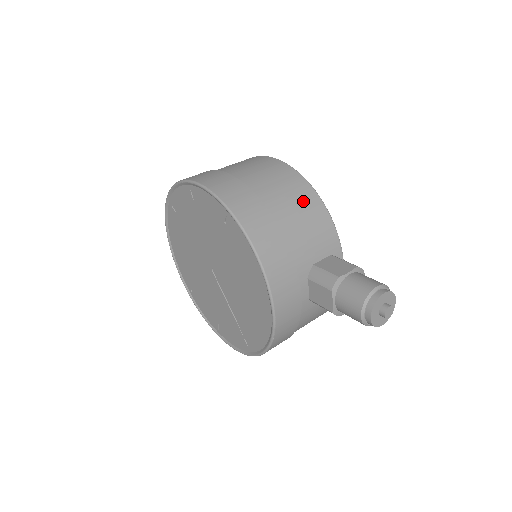
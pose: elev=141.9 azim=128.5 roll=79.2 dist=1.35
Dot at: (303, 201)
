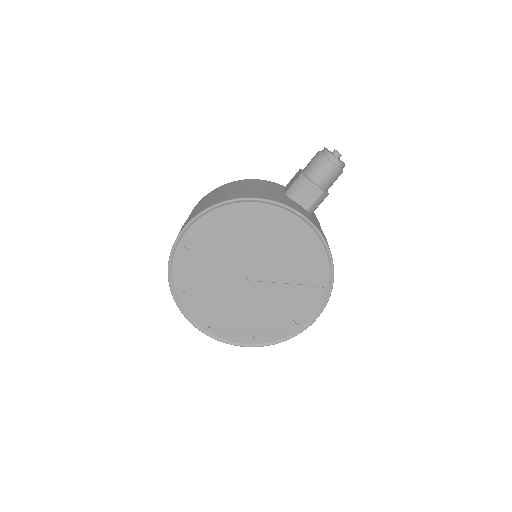
Dot at: (239, 184)
